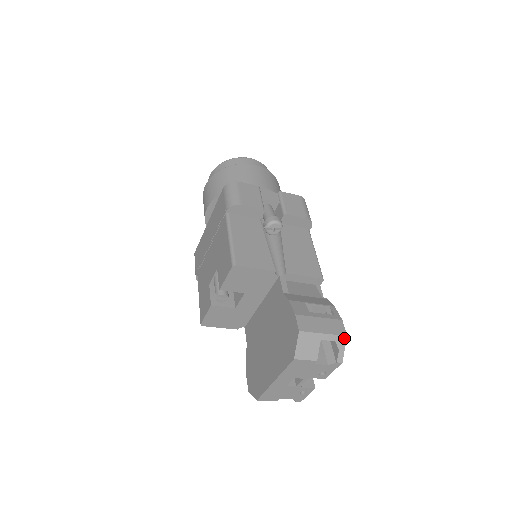
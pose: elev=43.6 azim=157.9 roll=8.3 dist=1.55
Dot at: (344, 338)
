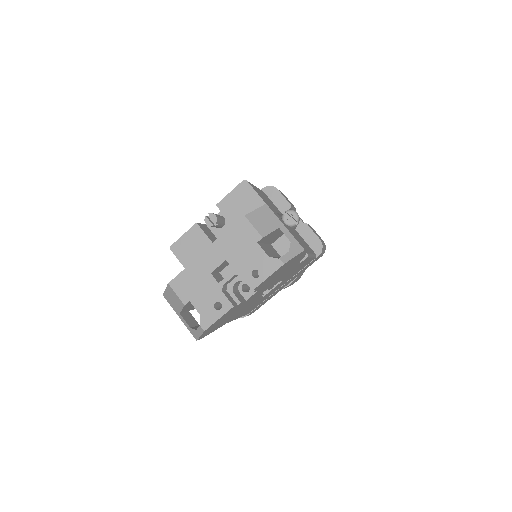
Dot at: (301, 248)
